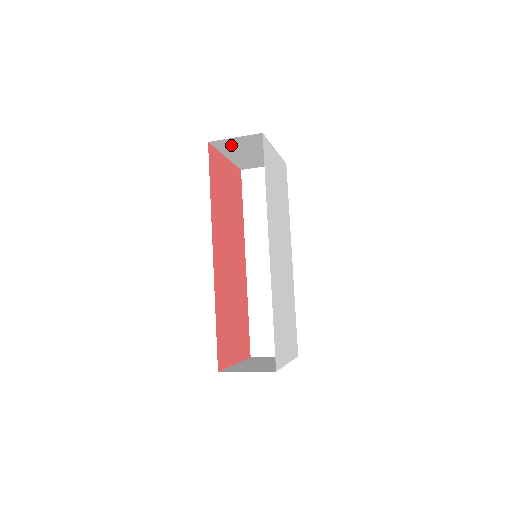
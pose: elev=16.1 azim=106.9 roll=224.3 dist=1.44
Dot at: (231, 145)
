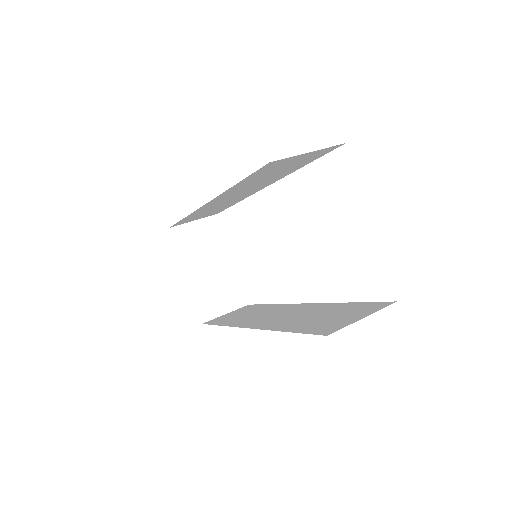
Dot at: occluded
